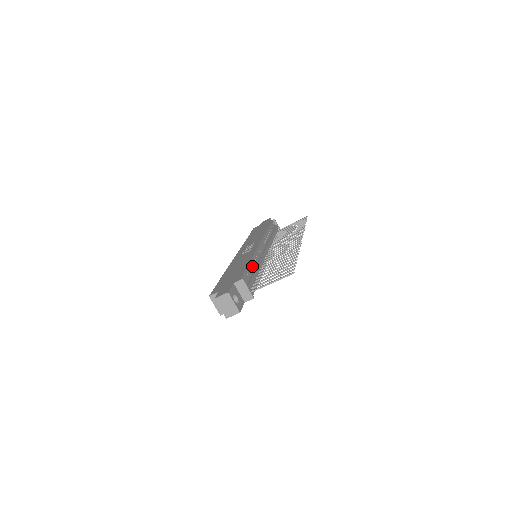
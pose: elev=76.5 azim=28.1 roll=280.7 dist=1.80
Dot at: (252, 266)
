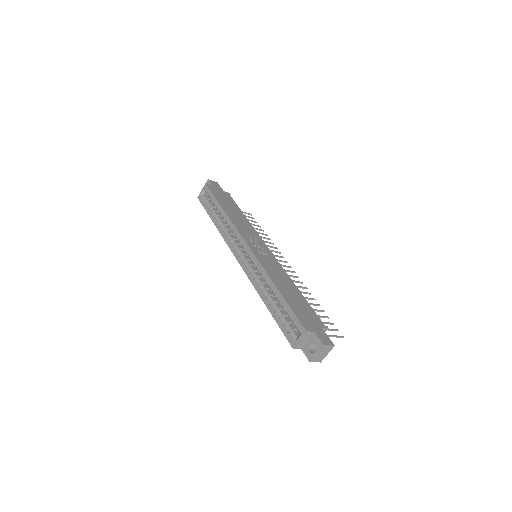
Dot at: occluded
